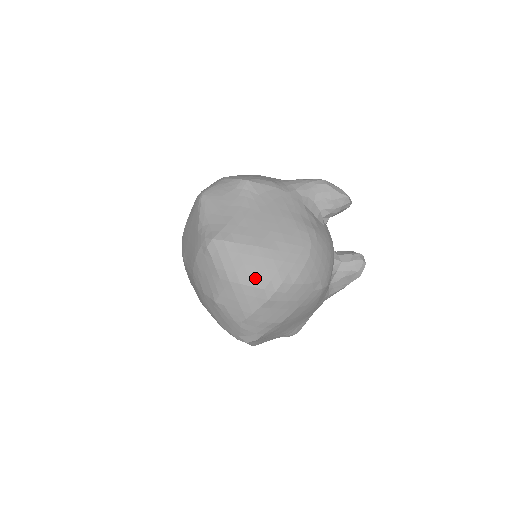
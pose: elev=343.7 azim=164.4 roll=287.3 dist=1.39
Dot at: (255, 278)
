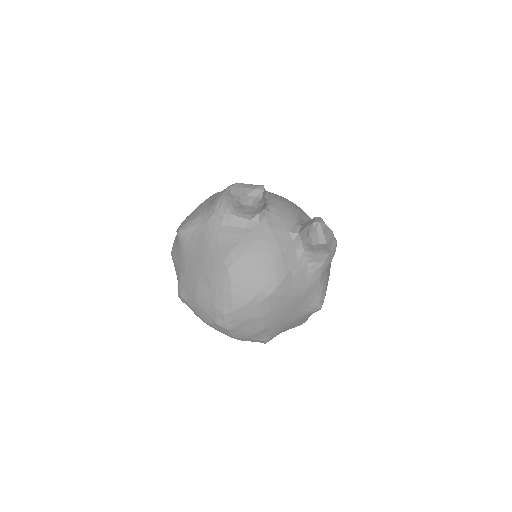
Dot at: (209, 317)
